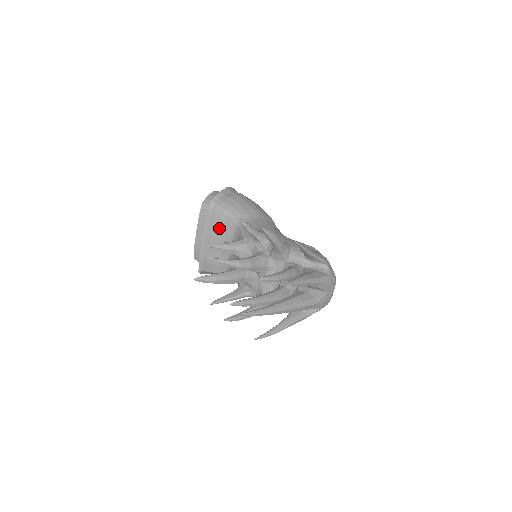
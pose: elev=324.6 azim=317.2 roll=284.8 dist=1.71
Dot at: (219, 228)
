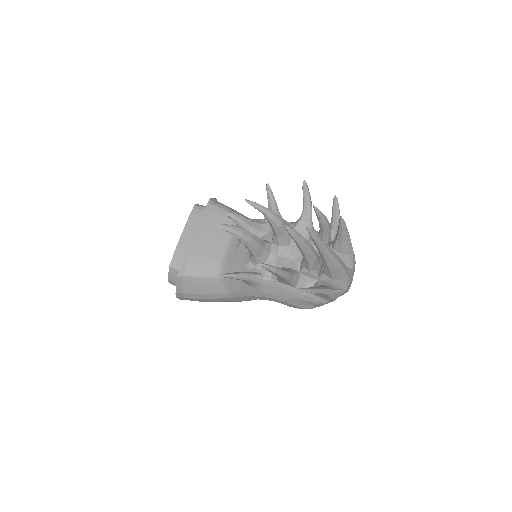
Dot at: (217, 223)
